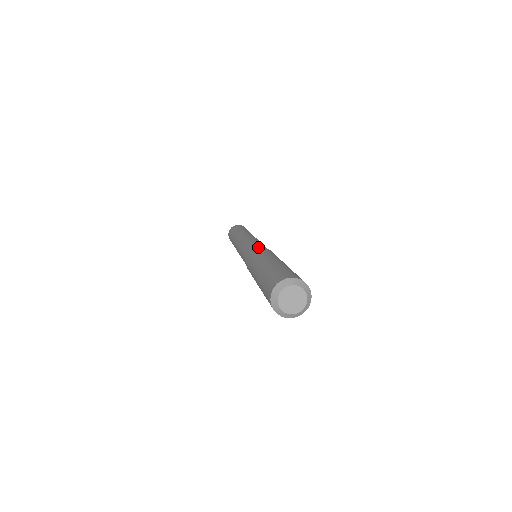
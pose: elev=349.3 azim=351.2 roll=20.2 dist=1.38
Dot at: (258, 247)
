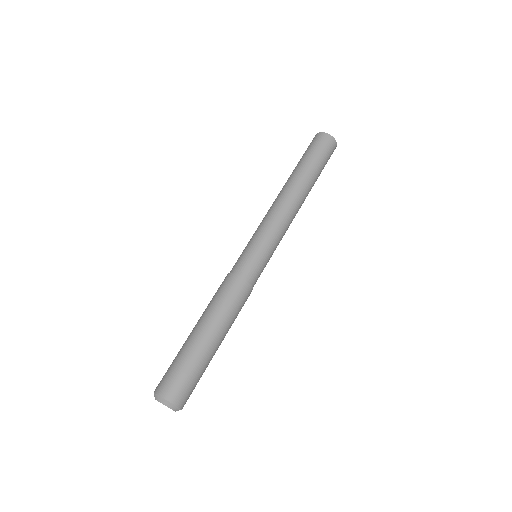
Dot at: (251, 278)
